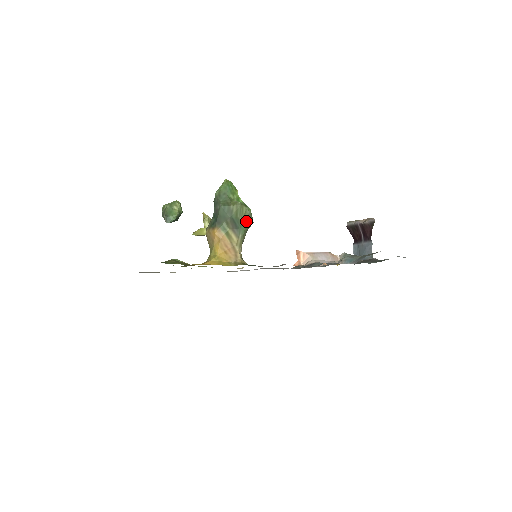
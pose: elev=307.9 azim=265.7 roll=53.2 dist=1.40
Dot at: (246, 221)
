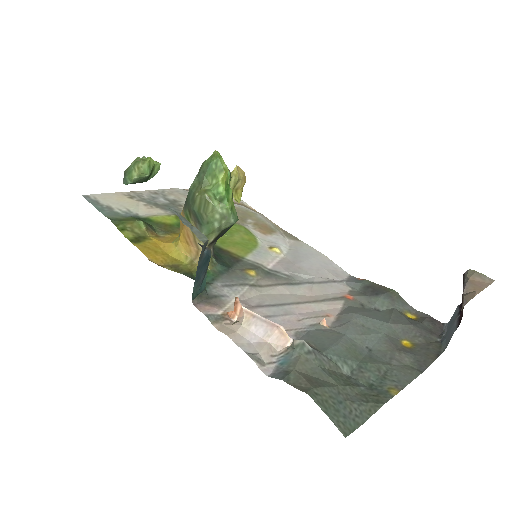
Dot at: (214, 220)
